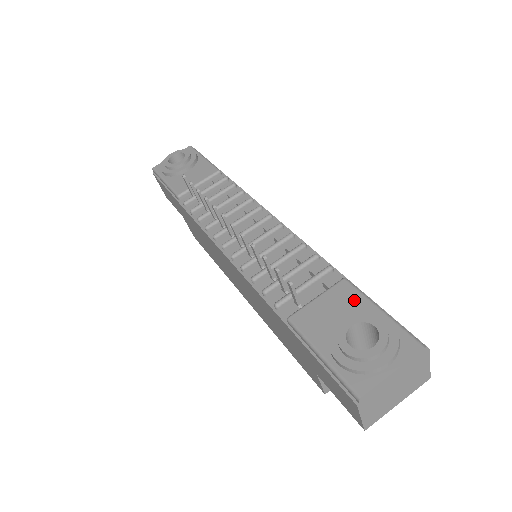
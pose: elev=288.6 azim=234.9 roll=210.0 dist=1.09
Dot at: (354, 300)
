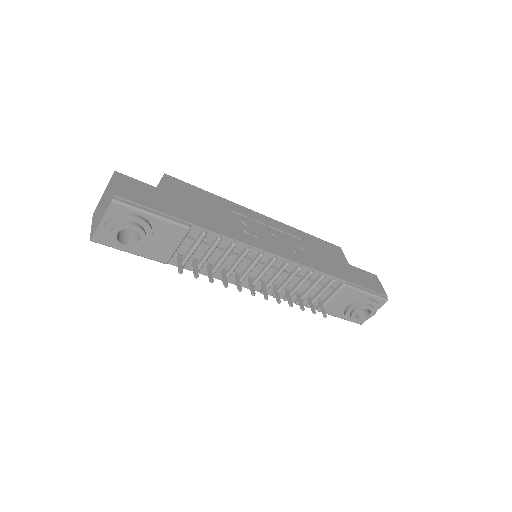
Dot at: (352, 294)
